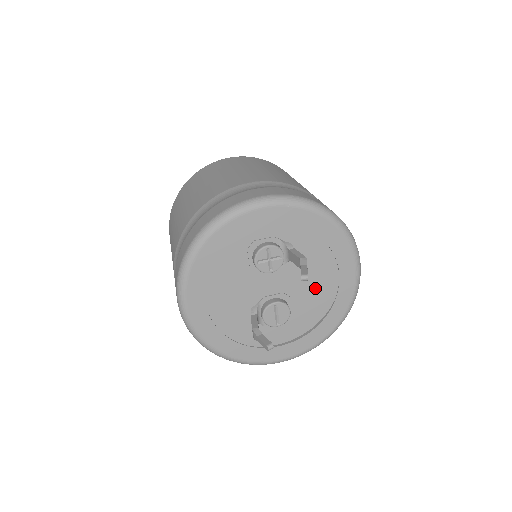
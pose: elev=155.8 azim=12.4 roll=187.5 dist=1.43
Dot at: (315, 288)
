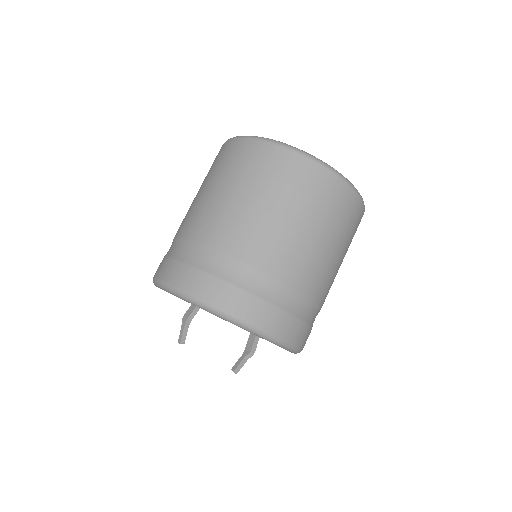
Dot at: occluded
